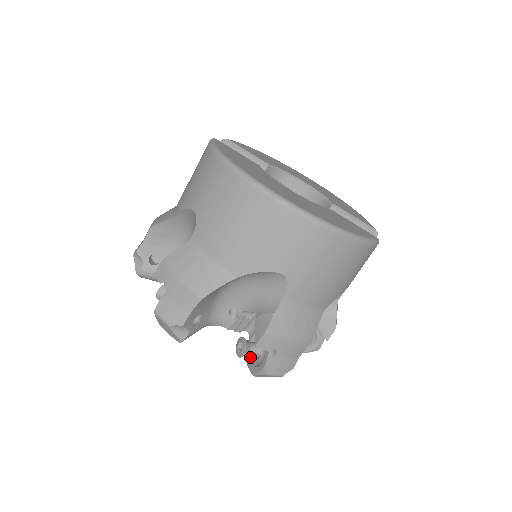
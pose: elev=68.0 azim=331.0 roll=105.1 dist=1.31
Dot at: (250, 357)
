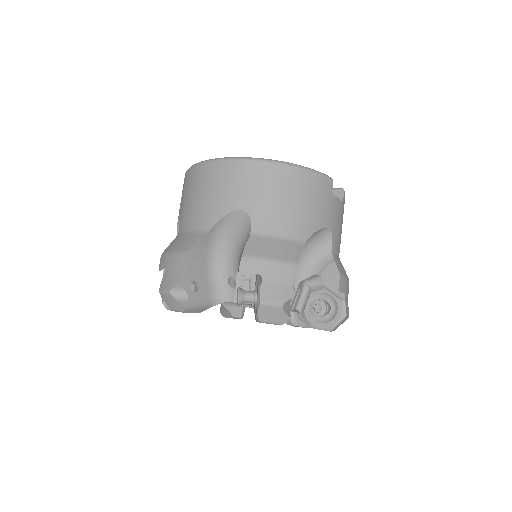
Dot at: occluded
